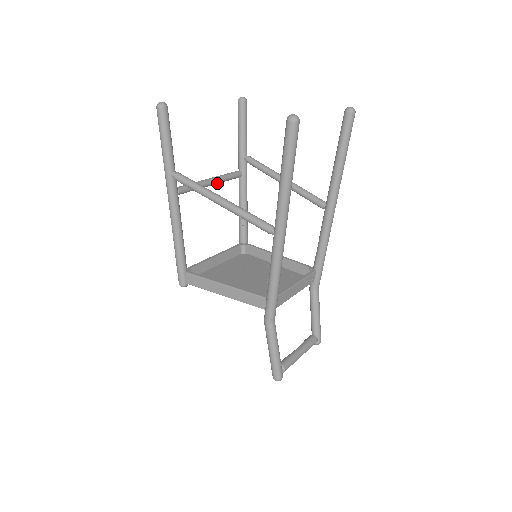
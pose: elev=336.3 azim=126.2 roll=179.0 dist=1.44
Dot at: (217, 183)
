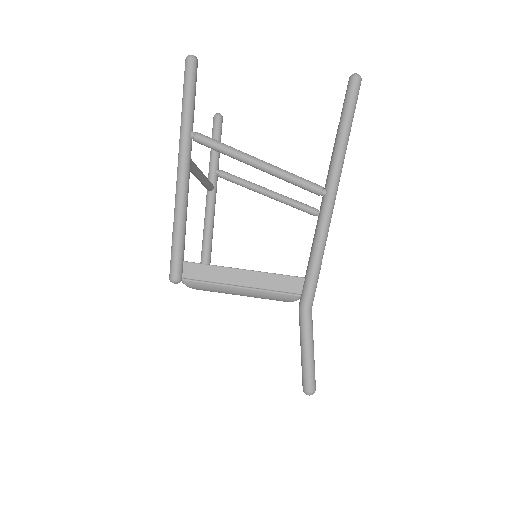
Dot at: (203, 180)
